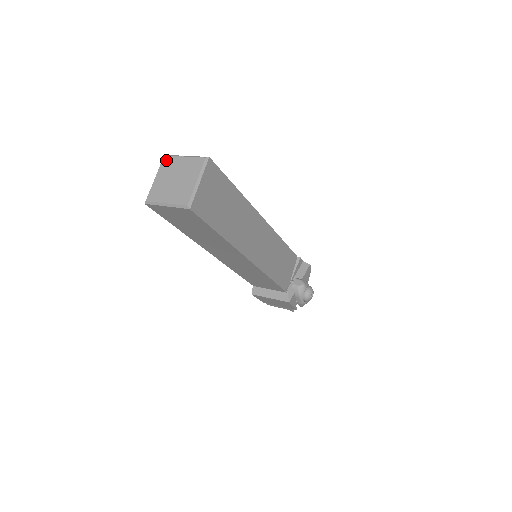
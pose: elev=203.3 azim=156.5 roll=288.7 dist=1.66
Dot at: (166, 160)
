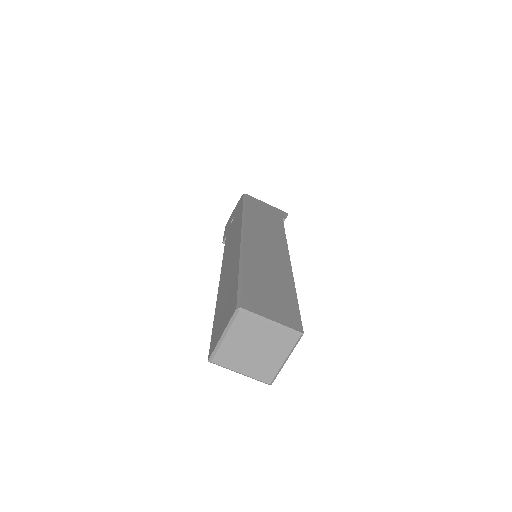
Dot at: (242, 319)
